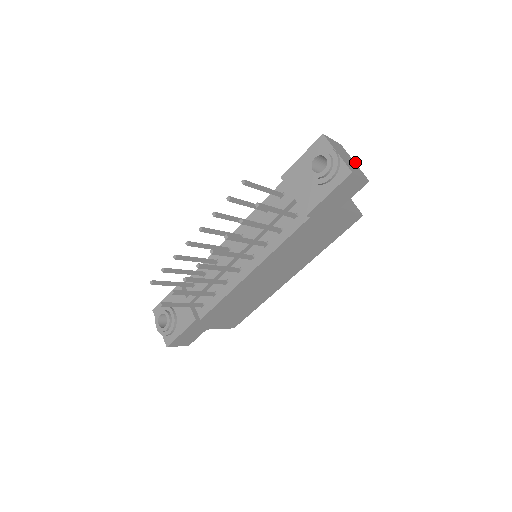
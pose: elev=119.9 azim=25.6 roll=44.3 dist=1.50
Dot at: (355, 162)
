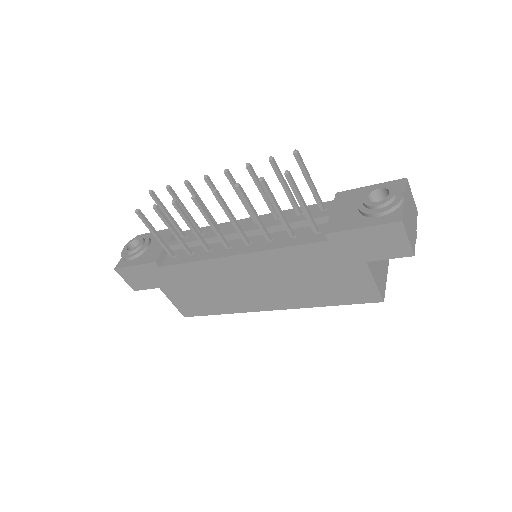
Dot at: occluded
